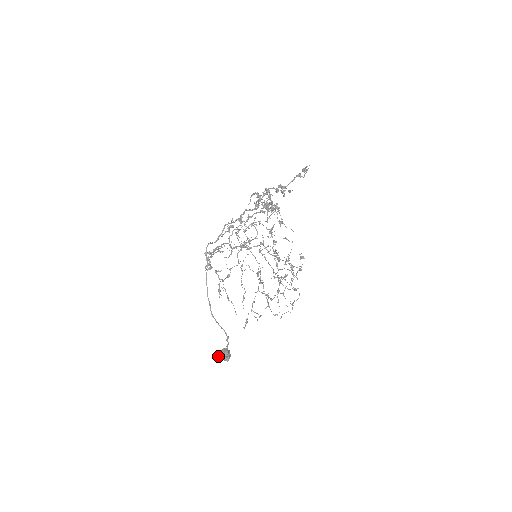
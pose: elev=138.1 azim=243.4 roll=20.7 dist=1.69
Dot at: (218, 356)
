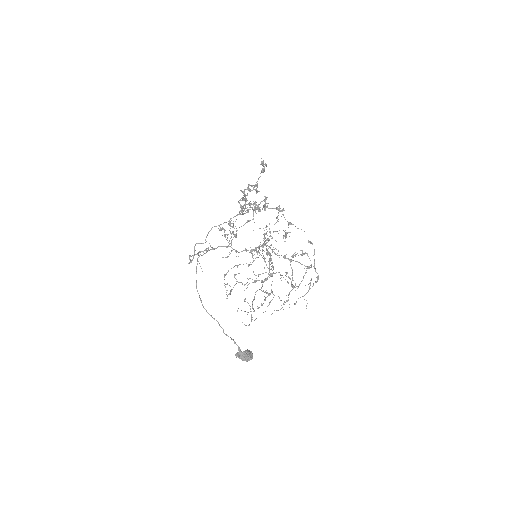
Dot at: (237, 354)
